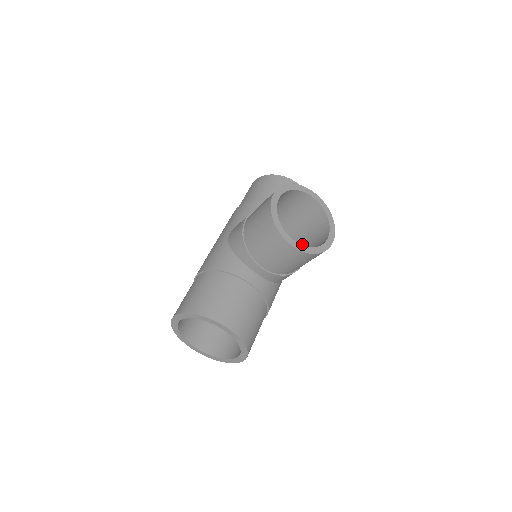
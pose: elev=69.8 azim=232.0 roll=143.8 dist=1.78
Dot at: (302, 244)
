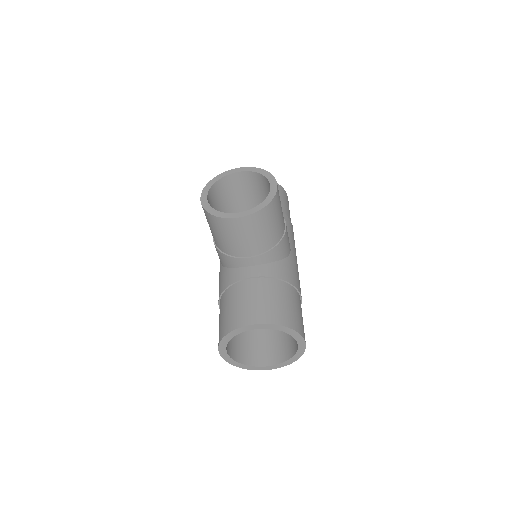
Dot at: occluded
